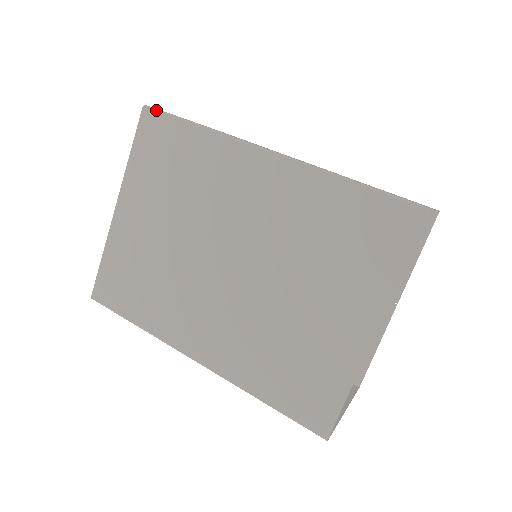
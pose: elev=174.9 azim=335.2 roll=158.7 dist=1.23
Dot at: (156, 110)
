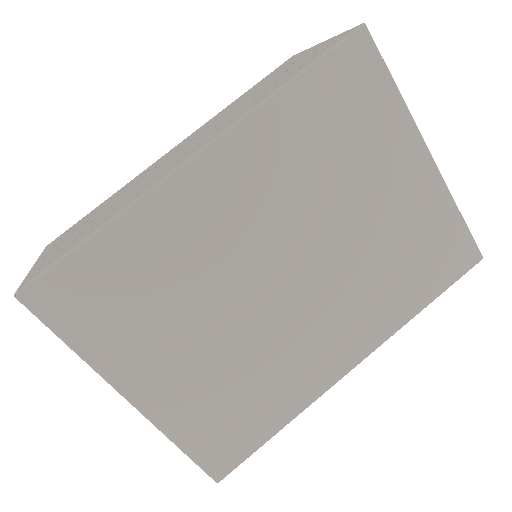
Dot at: (37, 280)
